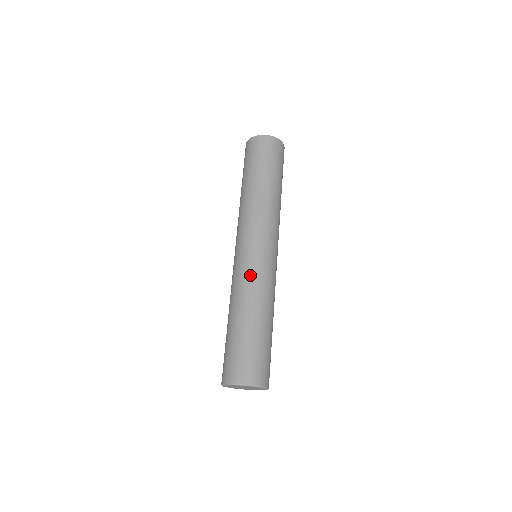
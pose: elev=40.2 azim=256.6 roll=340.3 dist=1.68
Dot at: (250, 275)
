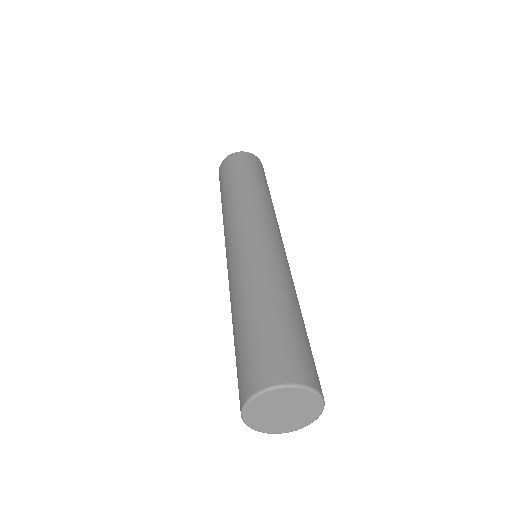
Dot at: (243, 261)
